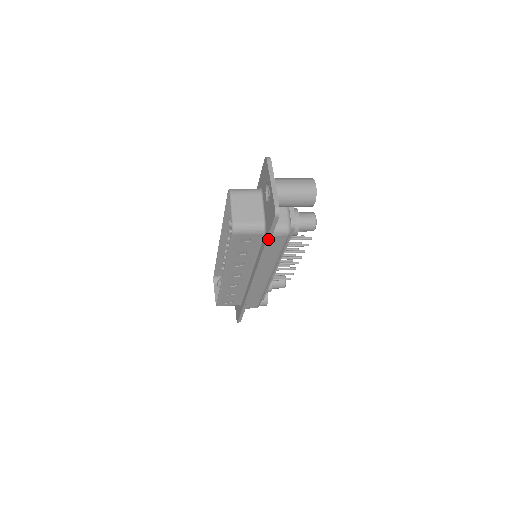
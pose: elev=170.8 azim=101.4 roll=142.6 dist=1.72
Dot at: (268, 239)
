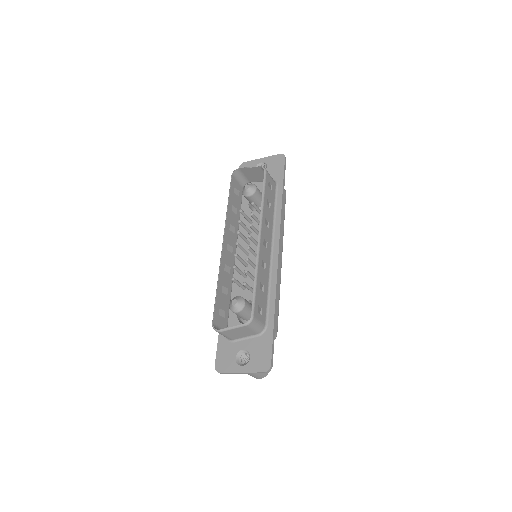
Dot at: (283, 182)
